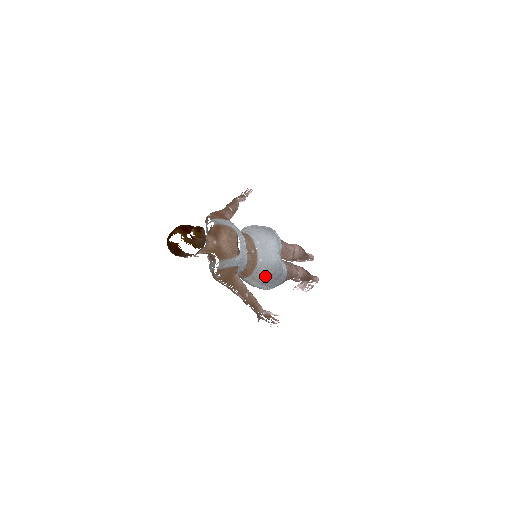
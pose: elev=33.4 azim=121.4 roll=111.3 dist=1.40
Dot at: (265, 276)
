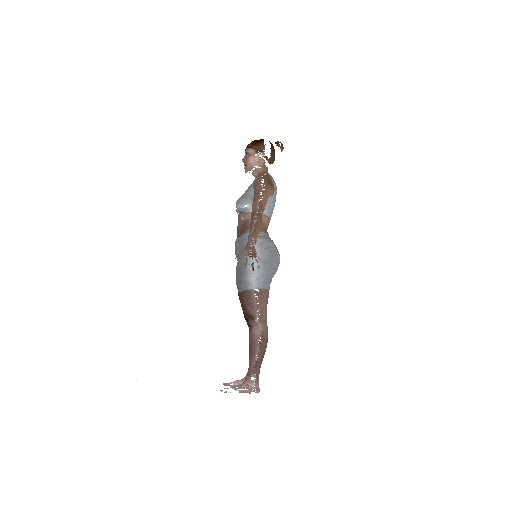
Dot at: (269, 243)
